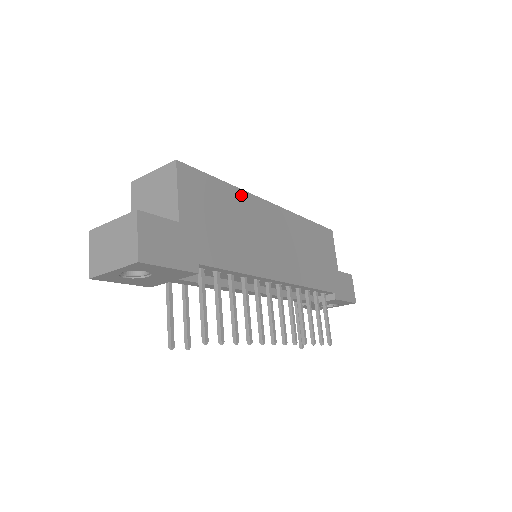
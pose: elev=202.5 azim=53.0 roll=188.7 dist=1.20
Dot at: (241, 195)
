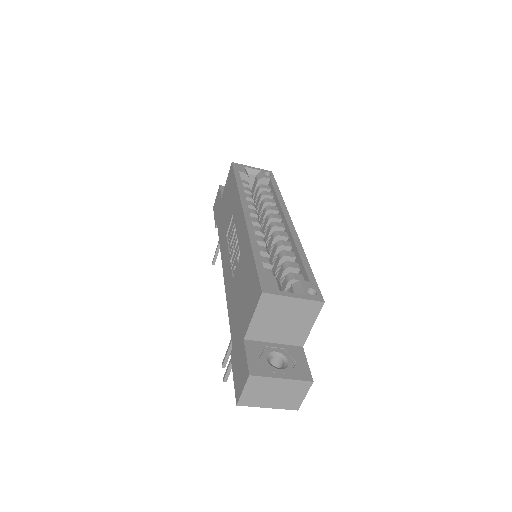
Dot at: occluded
